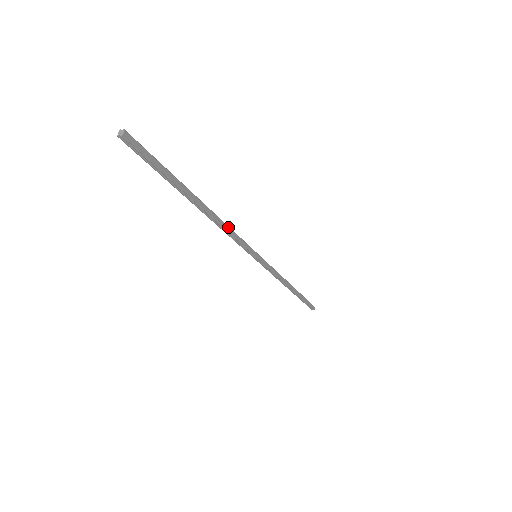
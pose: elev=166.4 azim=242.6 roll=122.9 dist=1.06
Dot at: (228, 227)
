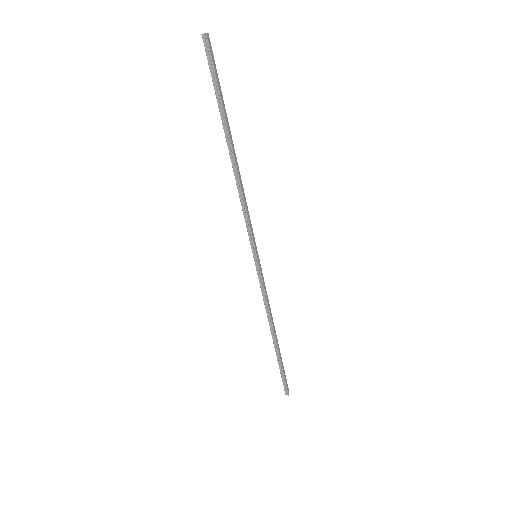
Dot at: (244, 195)
